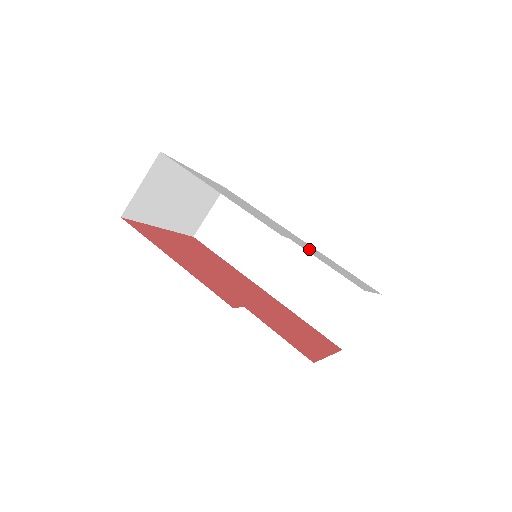
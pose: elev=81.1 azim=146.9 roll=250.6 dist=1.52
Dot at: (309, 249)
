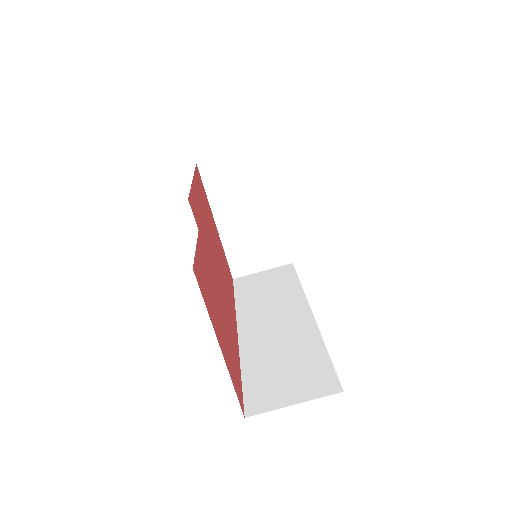
Dot at: occluded
